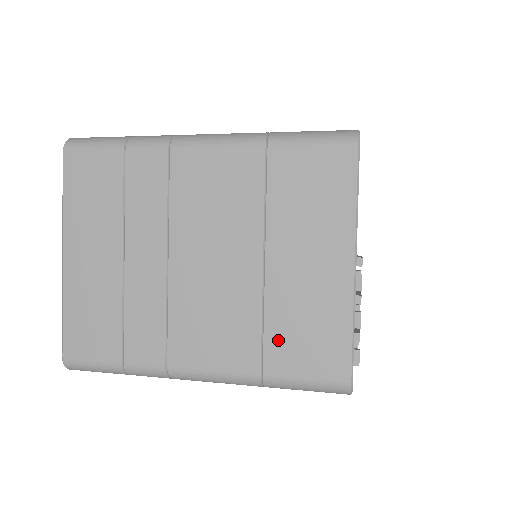
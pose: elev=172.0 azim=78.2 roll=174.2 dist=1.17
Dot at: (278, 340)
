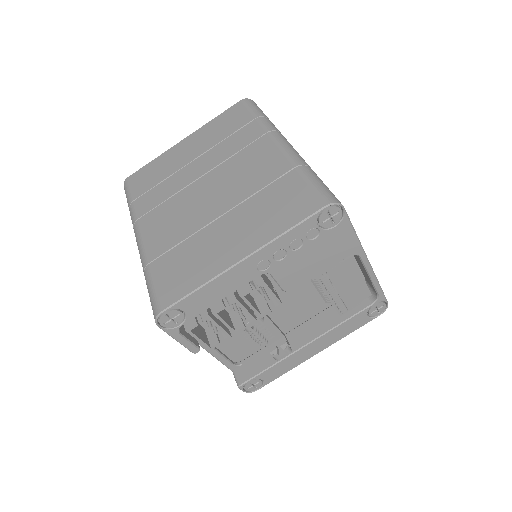
Dot at: (174, 256)
